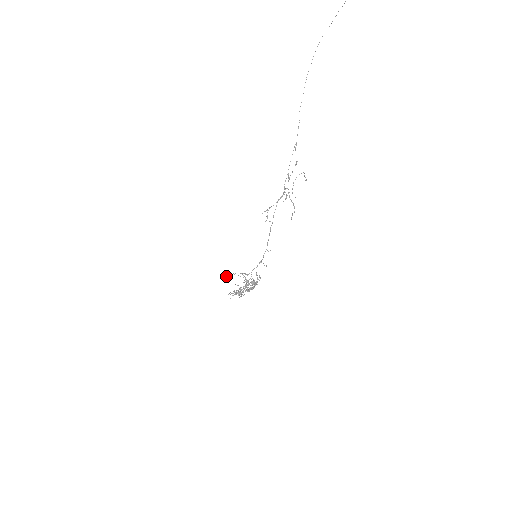
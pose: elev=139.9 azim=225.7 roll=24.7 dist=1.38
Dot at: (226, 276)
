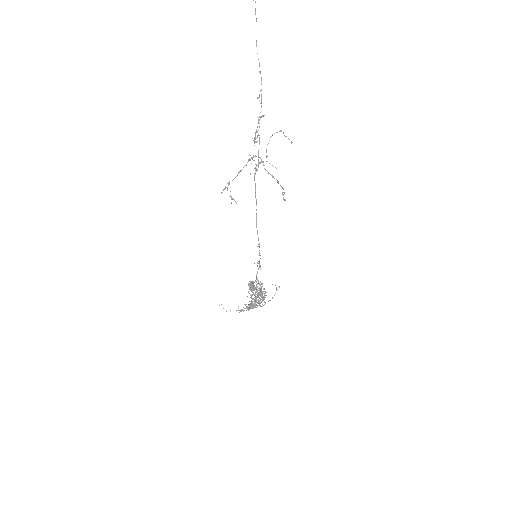
Dot at: occluded
